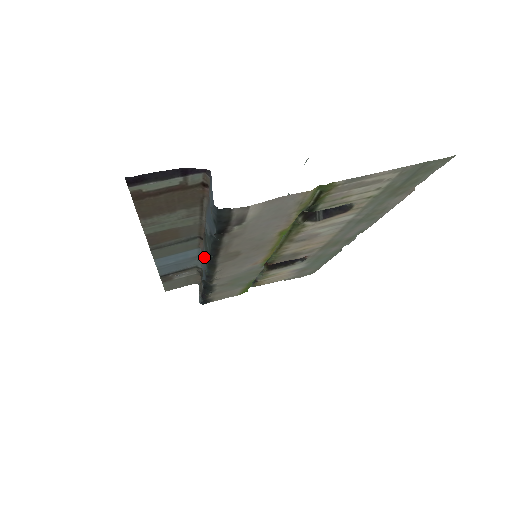
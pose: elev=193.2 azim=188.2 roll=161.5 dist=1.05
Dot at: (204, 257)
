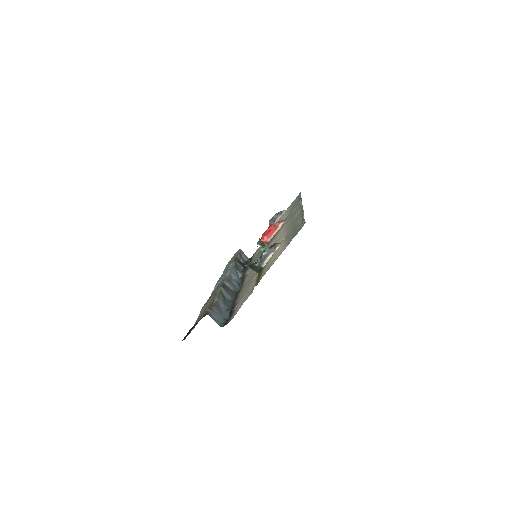
Dot at: (232, 284)
